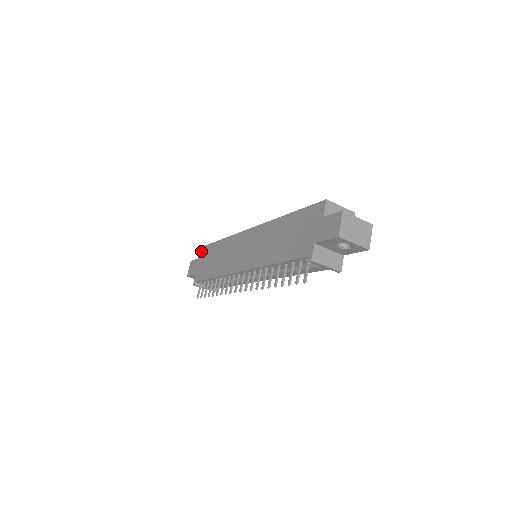
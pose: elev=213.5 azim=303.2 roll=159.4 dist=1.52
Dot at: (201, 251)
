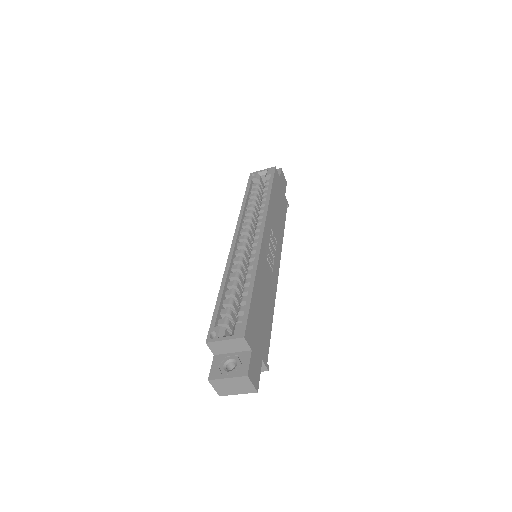
Dot at: occluded
